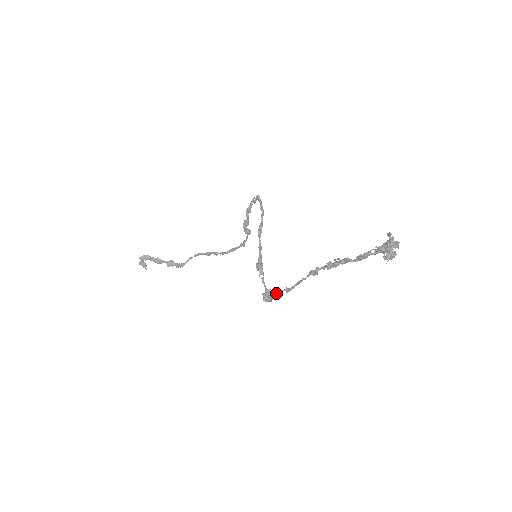
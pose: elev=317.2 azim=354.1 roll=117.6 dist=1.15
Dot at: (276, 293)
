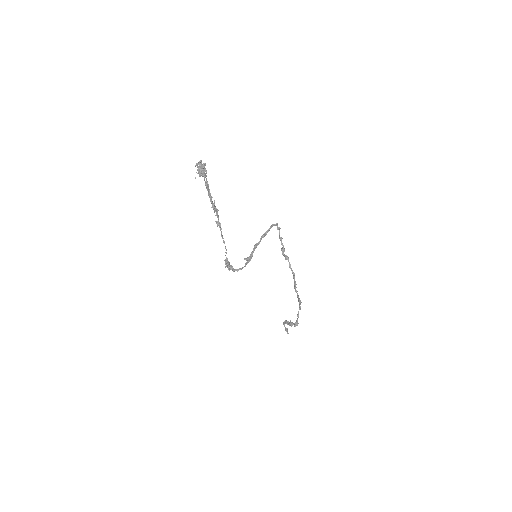
Dot at: (226, 258)
